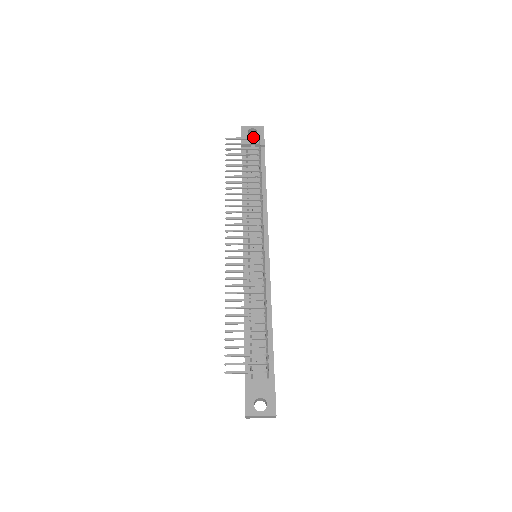
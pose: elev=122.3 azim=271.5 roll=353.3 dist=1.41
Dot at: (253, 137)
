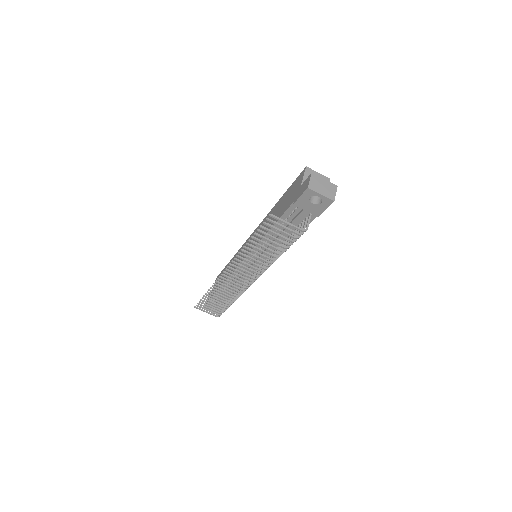
Dot at: (299, 229)
